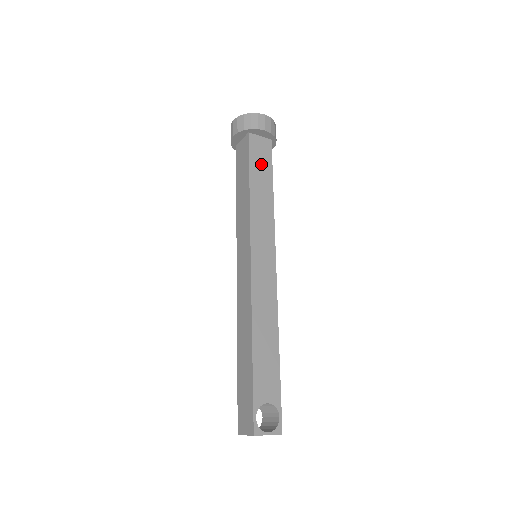
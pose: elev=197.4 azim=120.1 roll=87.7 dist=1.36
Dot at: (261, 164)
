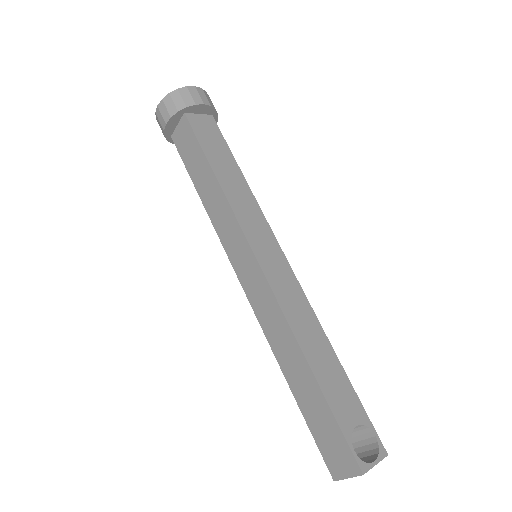
Dot at: (215, 146)
